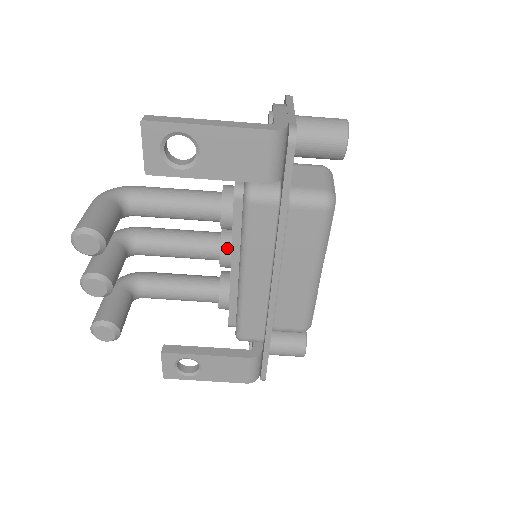
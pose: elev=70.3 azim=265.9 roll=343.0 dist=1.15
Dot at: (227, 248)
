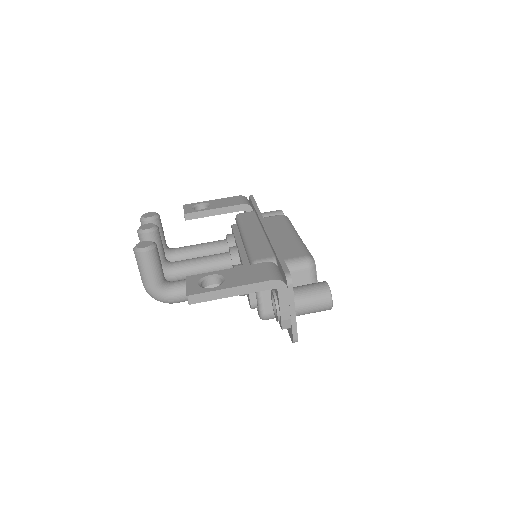
Dot at: occluded
